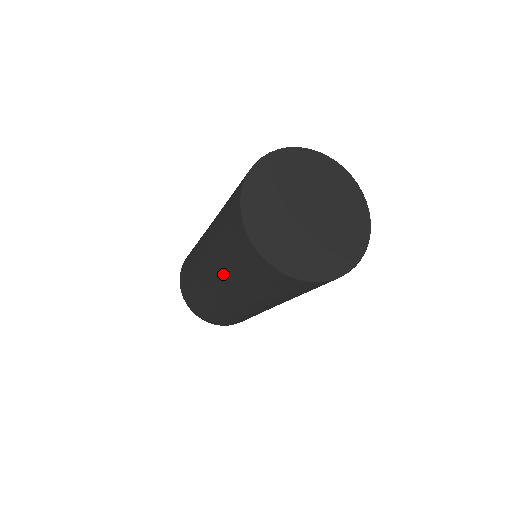
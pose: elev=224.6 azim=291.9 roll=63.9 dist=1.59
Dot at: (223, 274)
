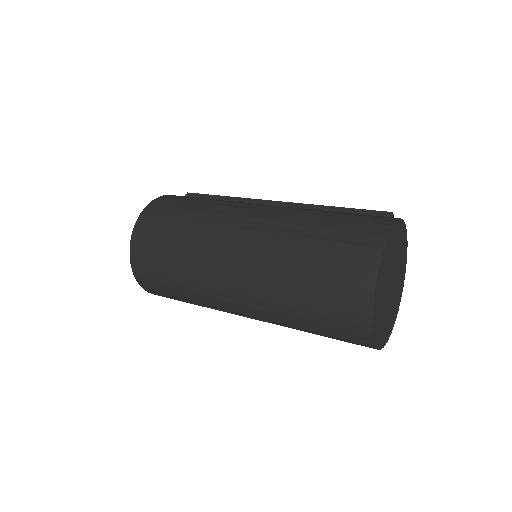
Dot at: (281, 323)
